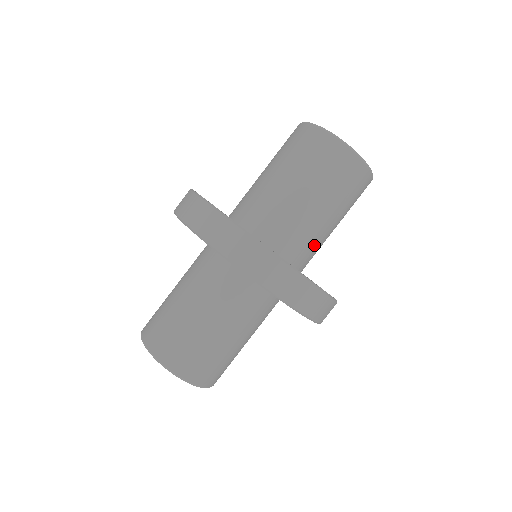
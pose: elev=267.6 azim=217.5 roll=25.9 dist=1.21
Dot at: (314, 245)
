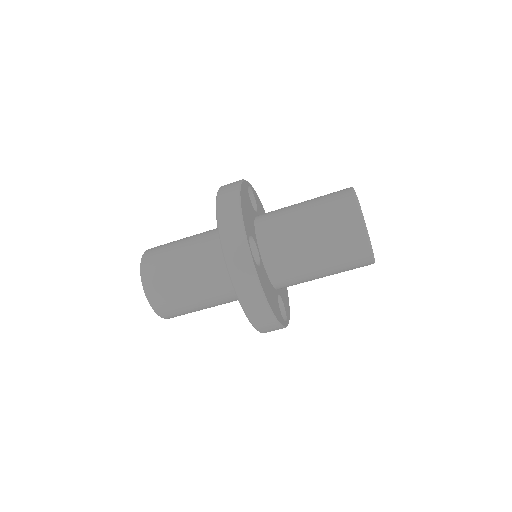
Dot at: (299, 283)
